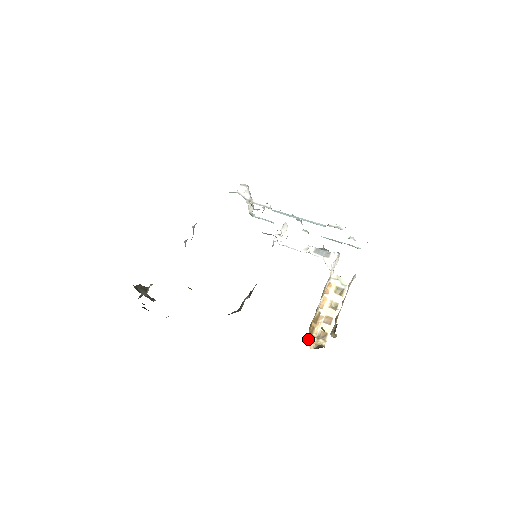
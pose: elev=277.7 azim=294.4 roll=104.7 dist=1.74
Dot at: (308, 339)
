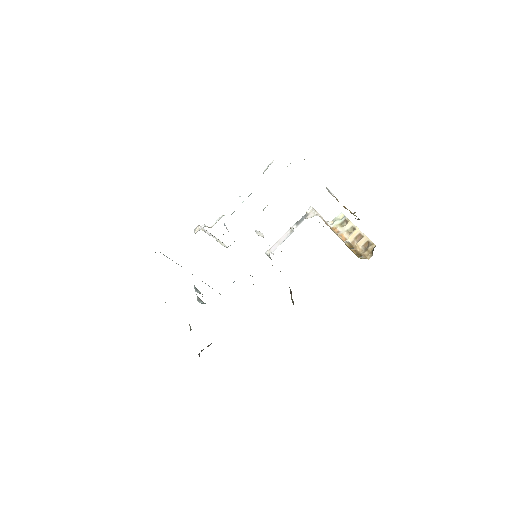
Dot at: (361, 258)
